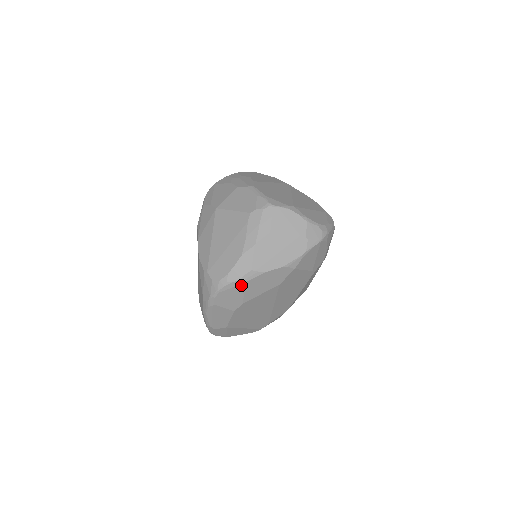
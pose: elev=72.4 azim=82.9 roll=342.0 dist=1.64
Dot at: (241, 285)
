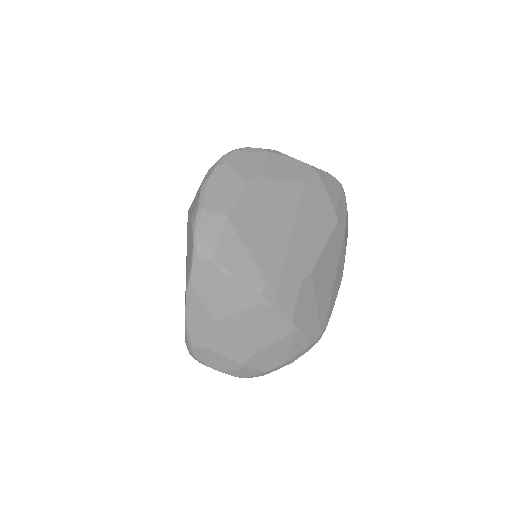
Dot at: (263, 154)
